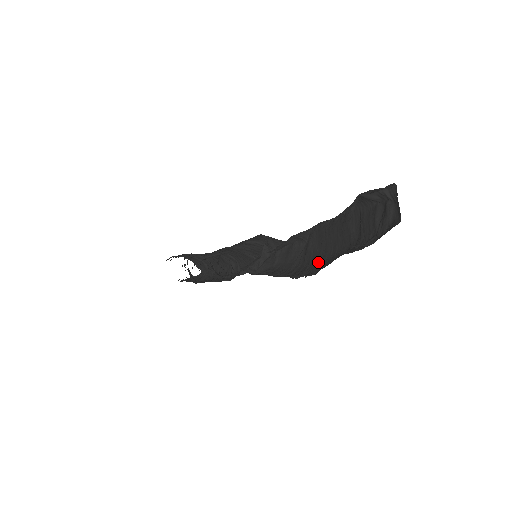
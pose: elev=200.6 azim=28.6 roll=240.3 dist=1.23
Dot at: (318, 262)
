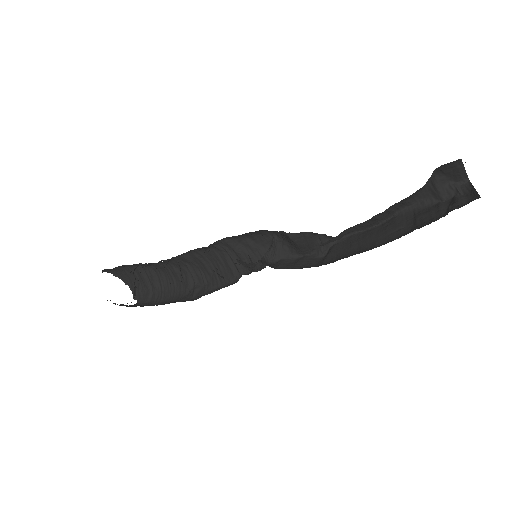
Dot at: (349, 255)
